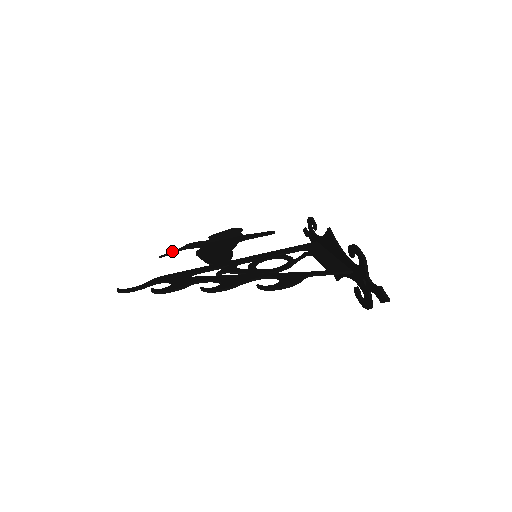
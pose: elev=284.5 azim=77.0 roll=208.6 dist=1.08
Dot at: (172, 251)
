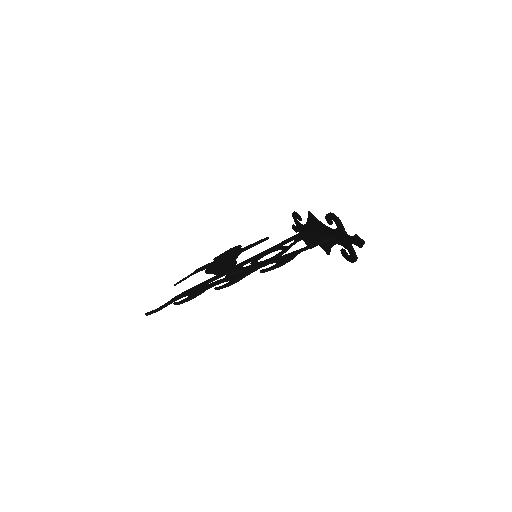
Dot at: (184, 278)
